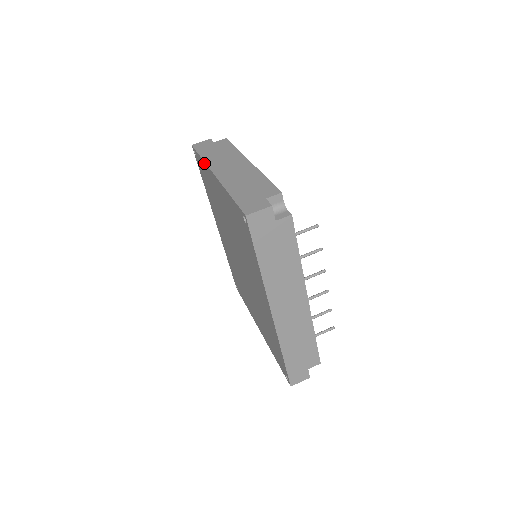
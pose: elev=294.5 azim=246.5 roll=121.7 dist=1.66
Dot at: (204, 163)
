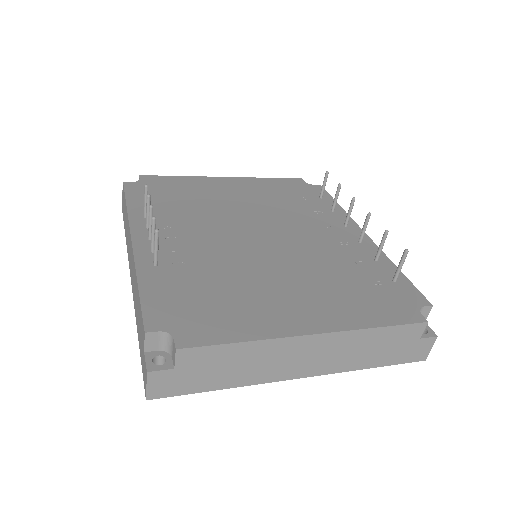
Dot at: (240, 384)
